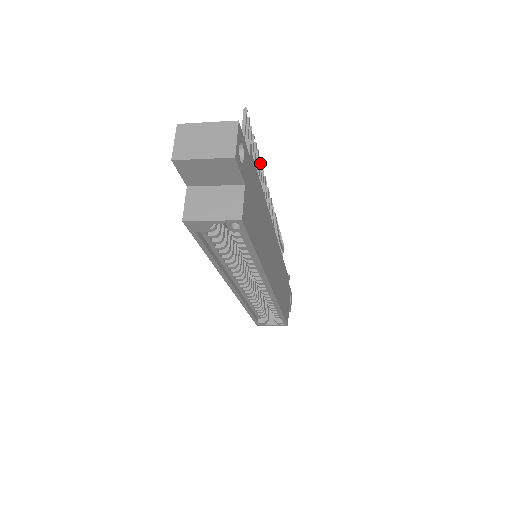
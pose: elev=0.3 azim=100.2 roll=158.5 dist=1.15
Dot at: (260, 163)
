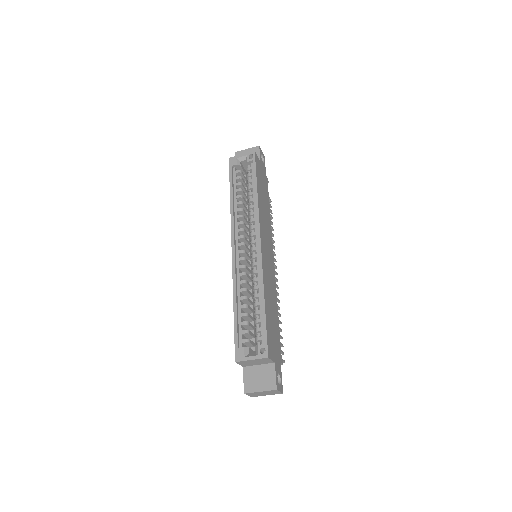
Dot at: (274, 242)
